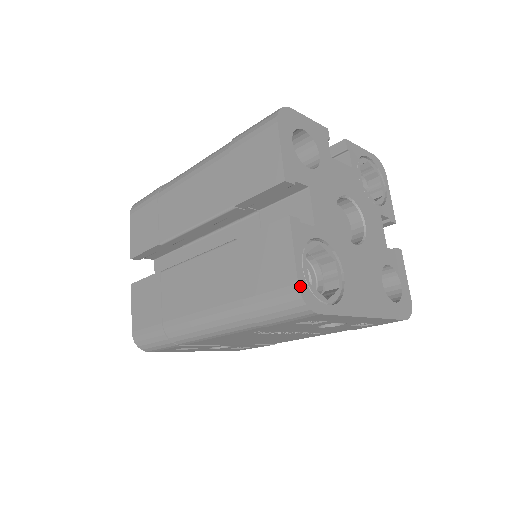
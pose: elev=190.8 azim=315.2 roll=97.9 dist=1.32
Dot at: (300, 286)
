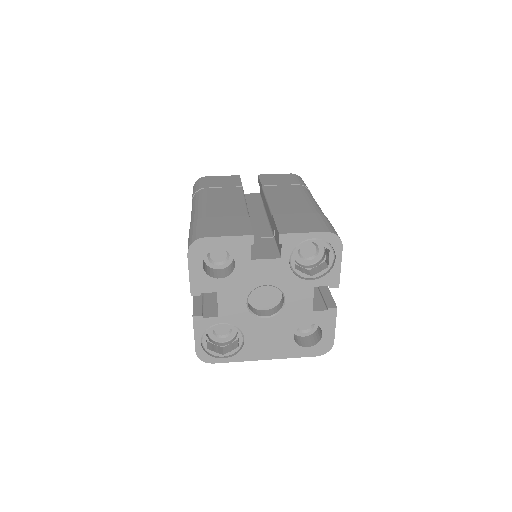
Dot at: (197, 352)
